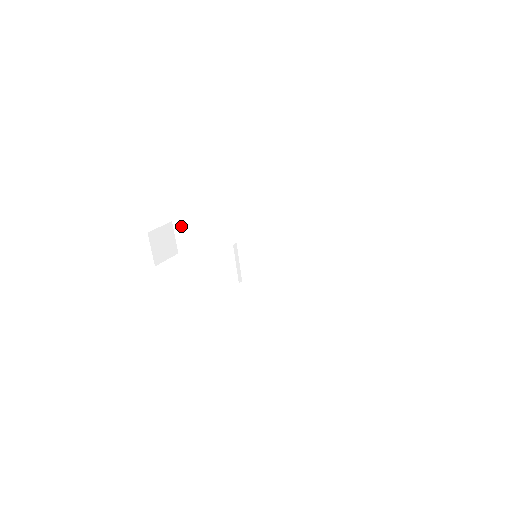
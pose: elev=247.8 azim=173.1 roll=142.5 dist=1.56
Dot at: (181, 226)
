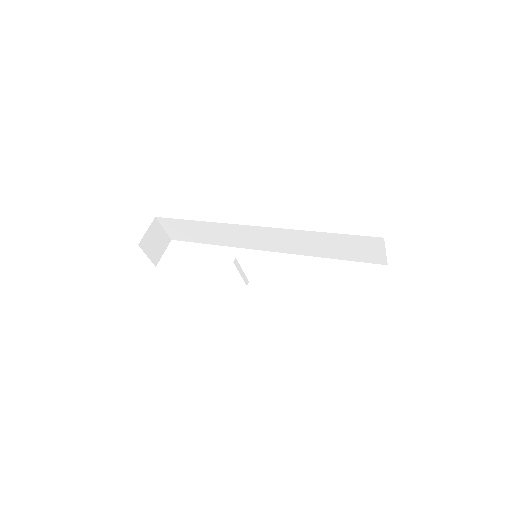
Dot at: (167, 221)
